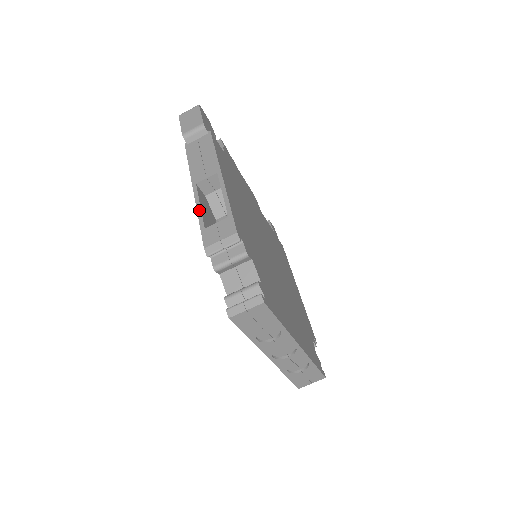
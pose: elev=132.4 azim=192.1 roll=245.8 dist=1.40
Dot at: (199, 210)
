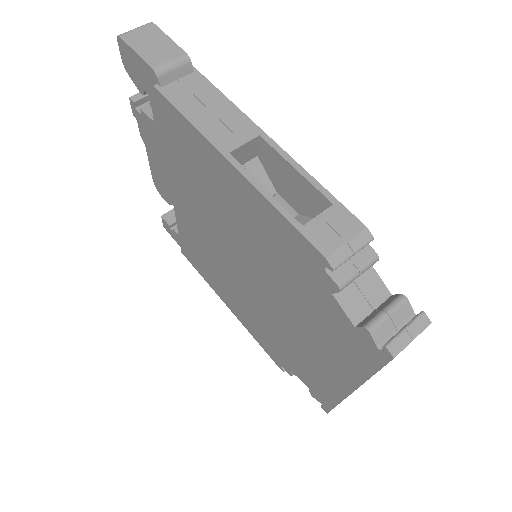
Dot at: (269, 196)
